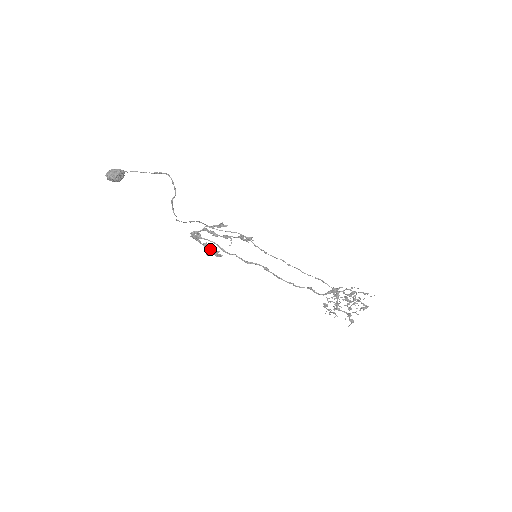
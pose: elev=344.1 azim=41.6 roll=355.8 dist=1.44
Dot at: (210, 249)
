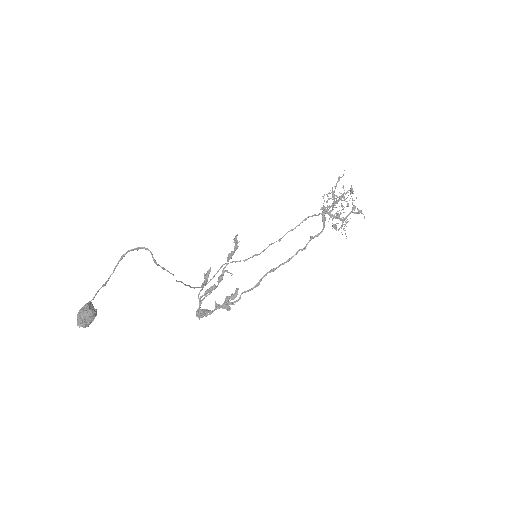
Dot at: (224, 303)
